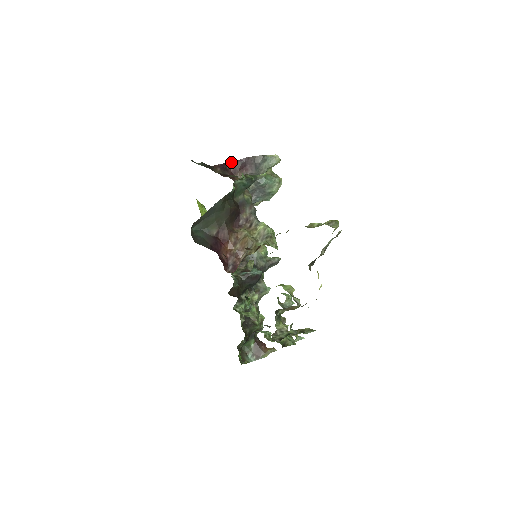
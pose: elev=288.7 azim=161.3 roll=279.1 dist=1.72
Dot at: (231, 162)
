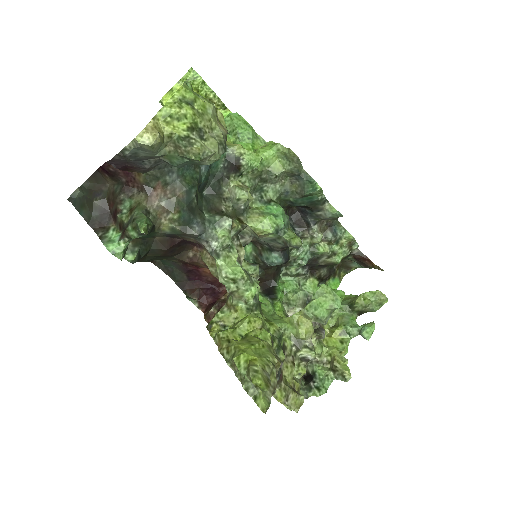
Dot at: (105, 162)
